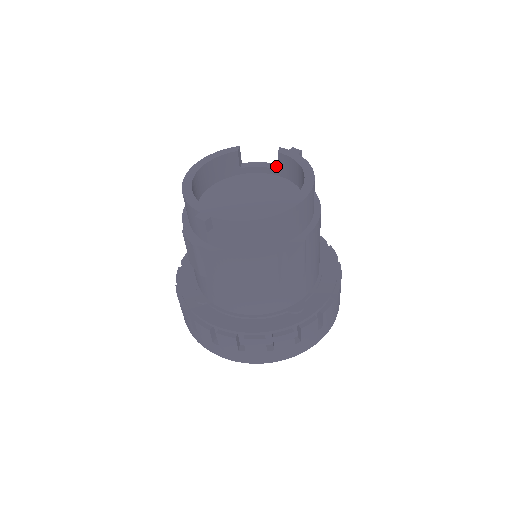
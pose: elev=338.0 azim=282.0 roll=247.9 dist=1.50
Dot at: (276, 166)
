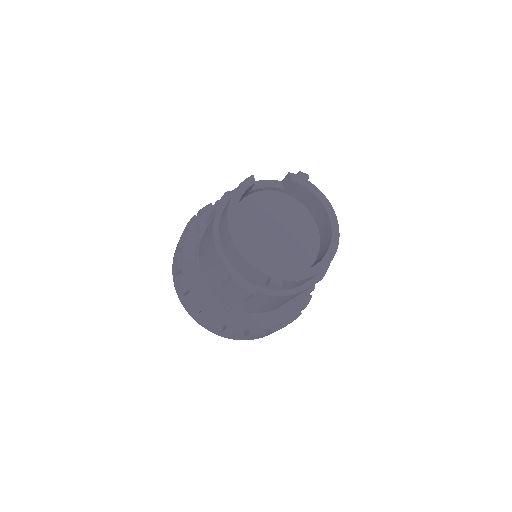
Dot at: (280, 184)
